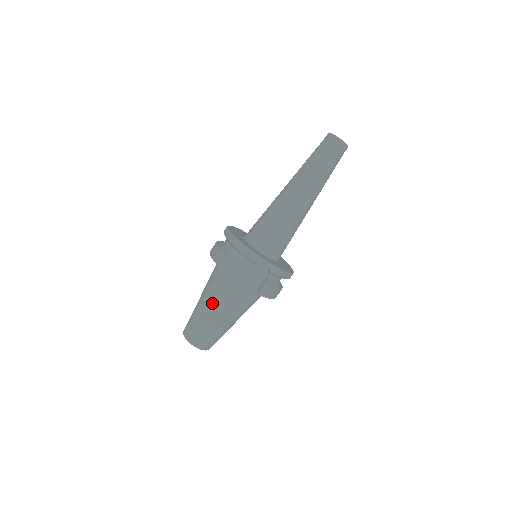
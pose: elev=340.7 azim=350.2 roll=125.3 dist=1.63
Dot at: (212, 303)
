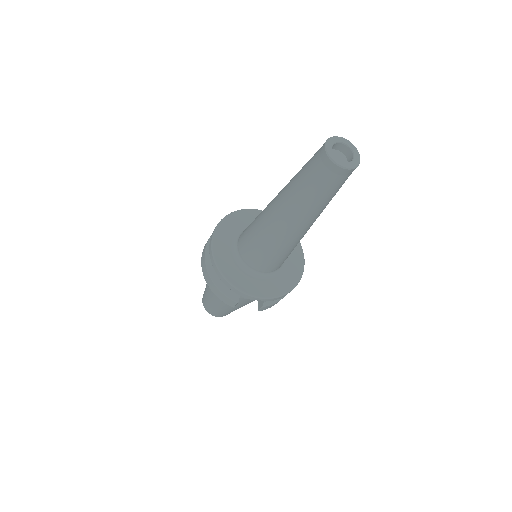
Dot at: (216, 299)
